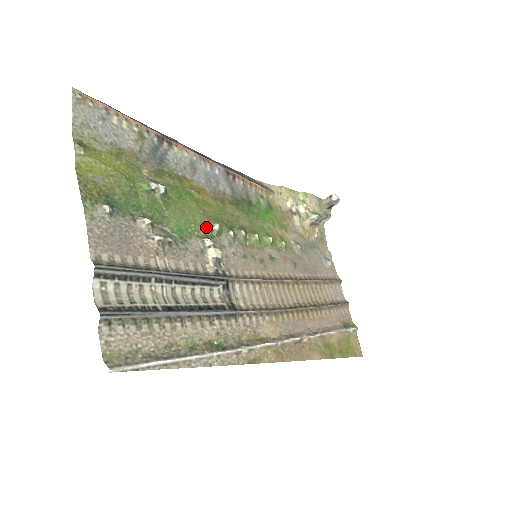
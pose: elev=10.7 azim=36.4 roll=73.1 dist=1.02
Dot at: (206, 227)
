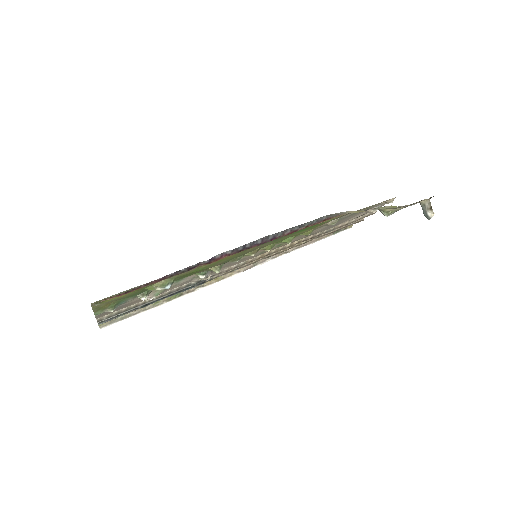
Dot at: (209, 269)
